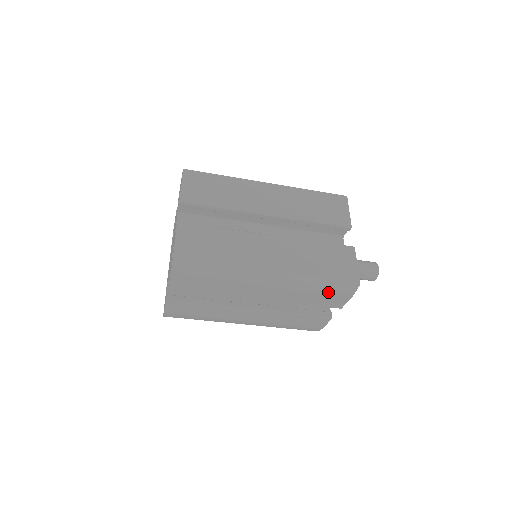
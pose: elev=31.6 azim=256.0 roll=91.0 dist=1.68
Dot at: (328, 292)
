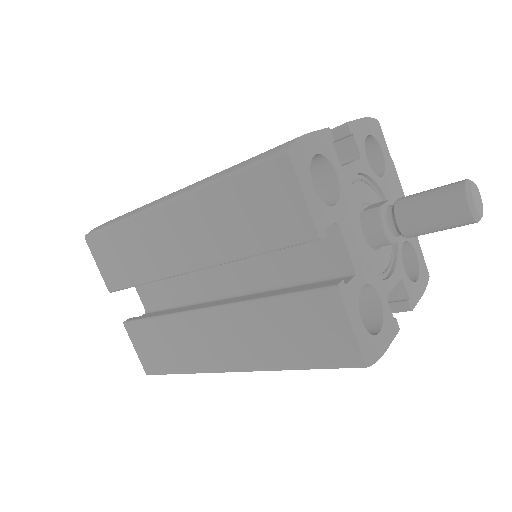
Dot at: occluded
